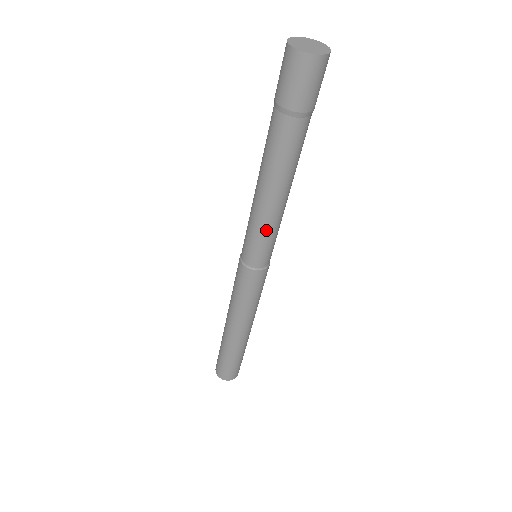
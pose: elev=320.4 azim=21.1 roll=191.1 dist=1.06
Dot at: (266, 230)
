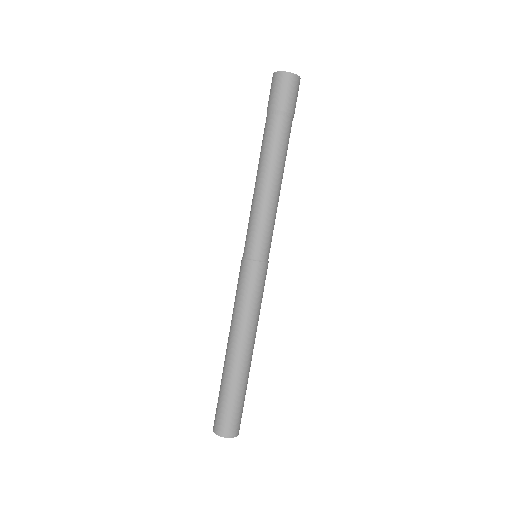
Dot at: (257, 214)
